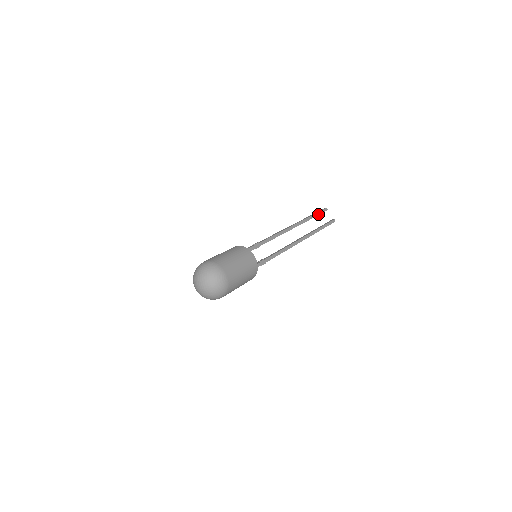
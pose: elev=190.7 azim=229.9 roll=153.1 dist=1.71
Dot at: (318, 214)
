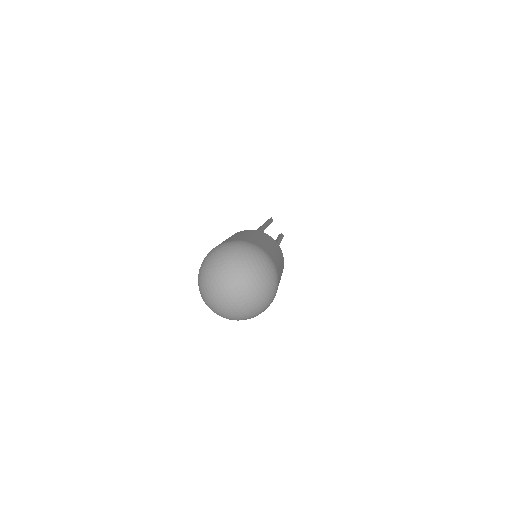
Dot at: (270, 222)
